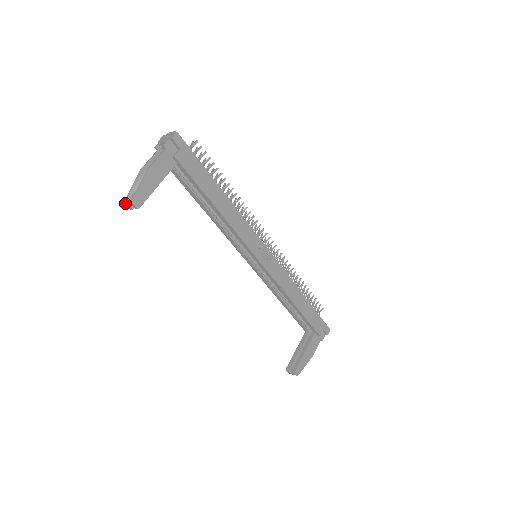
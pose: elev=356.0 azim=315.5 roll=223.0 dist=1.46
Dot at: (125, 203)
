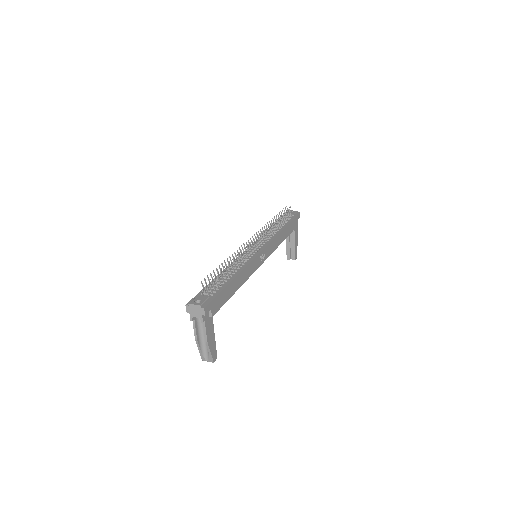
Dot at: occluded
